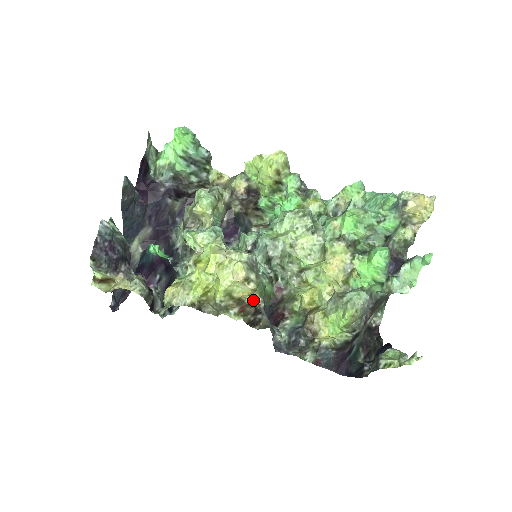
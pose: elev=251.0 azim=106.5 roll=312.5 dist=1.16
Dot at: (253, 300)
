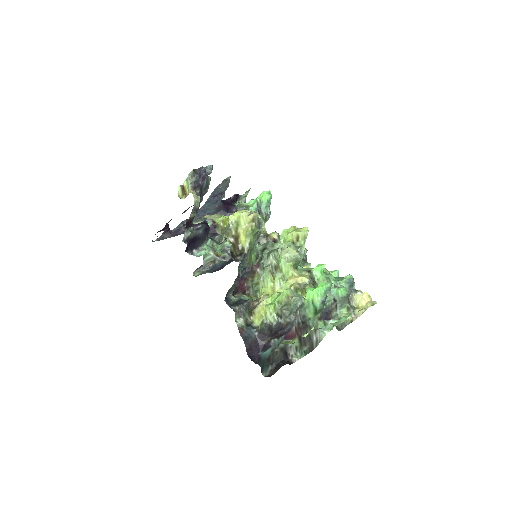
Dot at: (244, 245)
